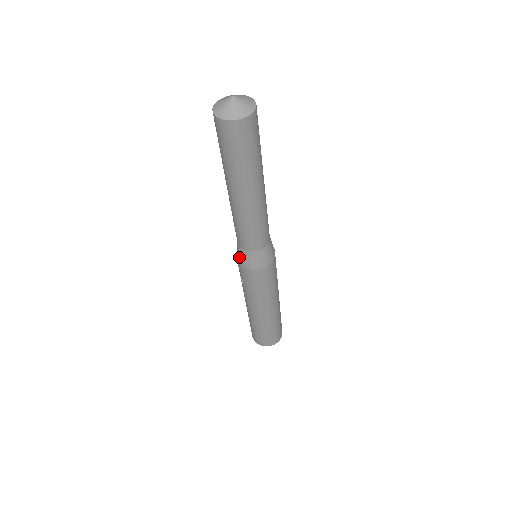
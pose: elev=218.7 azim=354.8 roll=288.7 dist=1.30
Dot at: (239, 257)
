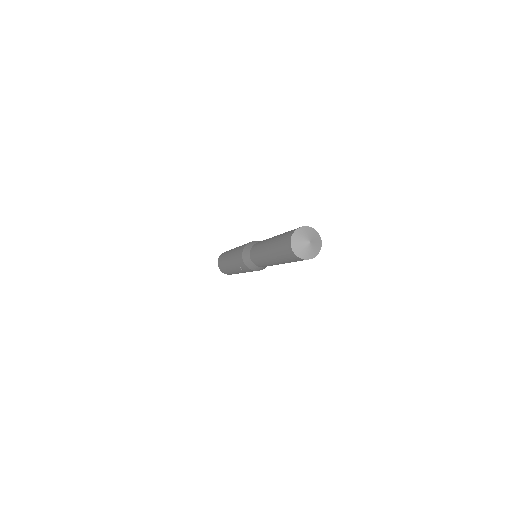
Dot at: (250, 267)
